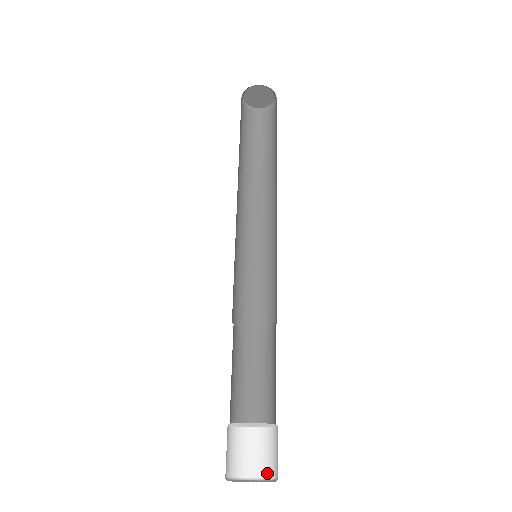
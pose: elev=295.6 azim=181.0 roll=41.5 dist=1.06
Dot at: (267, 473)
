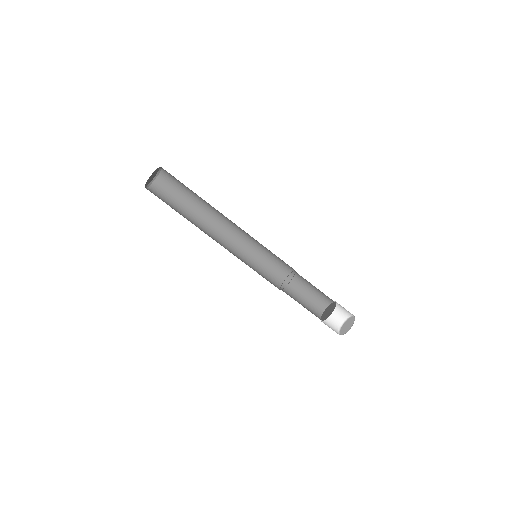
Dot at: occluded
